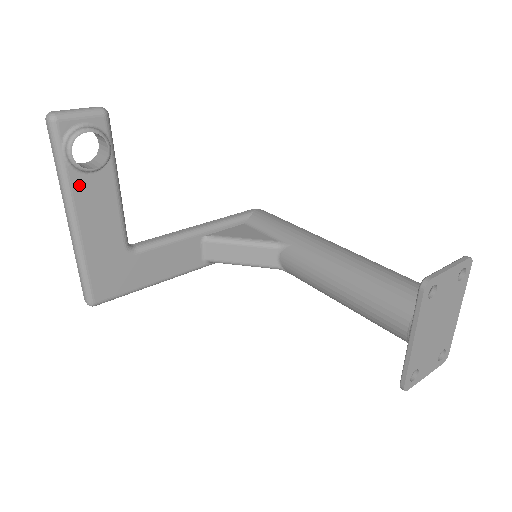
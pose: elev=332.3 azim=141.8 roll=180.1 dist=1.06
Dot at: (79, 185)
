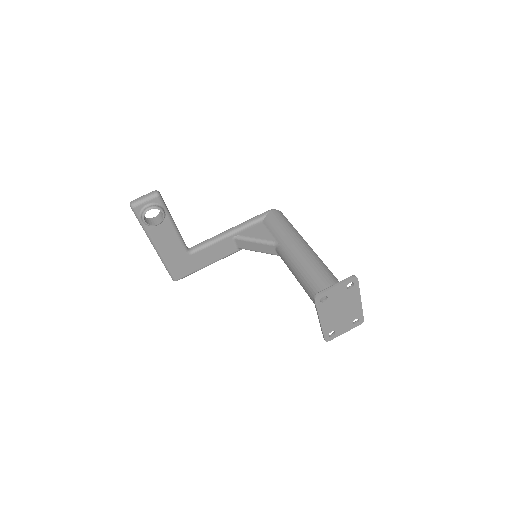
Dot at: (153, 231)
